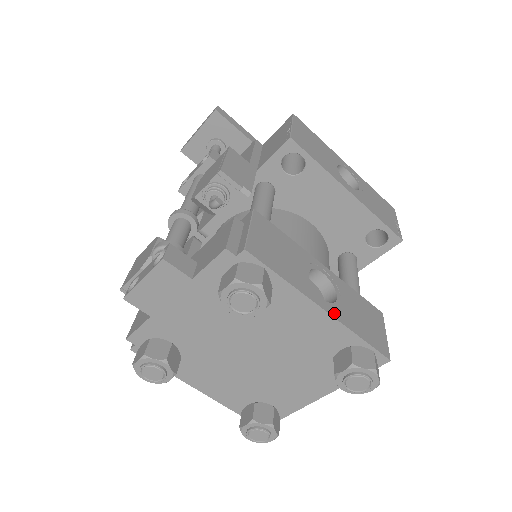
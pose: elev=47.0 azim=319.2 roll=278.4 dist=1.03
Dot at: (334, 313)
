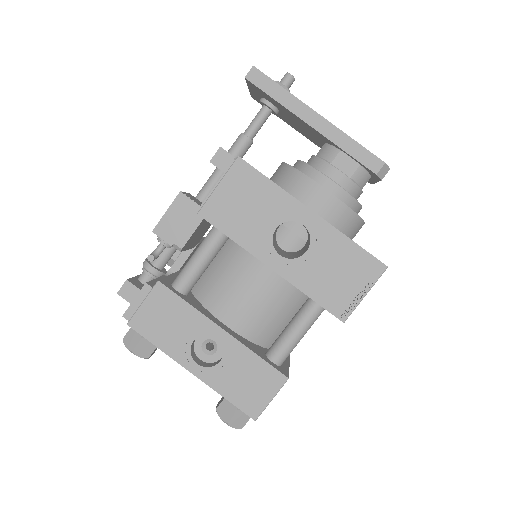
Dot at: (203, 376)
